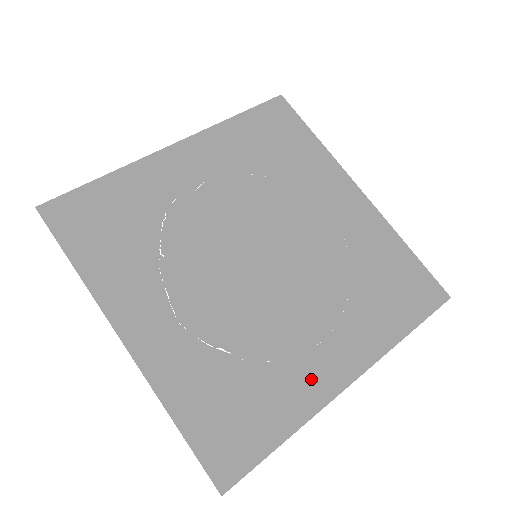
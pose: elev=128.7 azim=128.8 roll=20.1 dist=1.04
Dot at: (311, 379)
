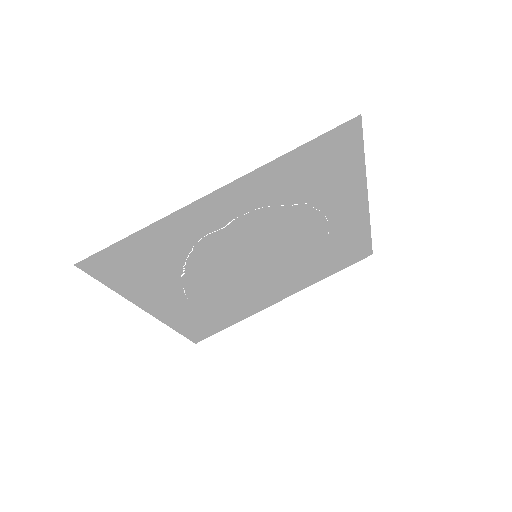
Dot at: (261, 303)
